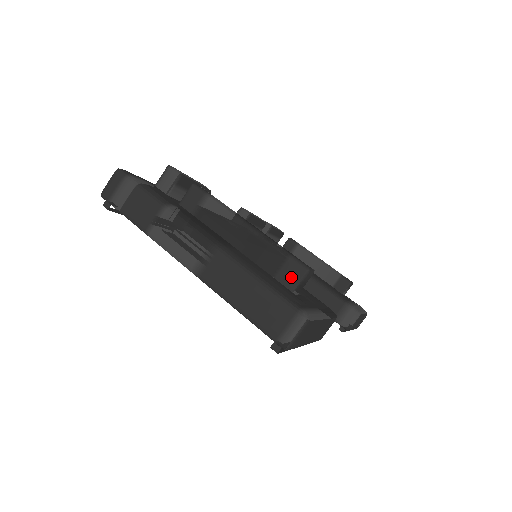
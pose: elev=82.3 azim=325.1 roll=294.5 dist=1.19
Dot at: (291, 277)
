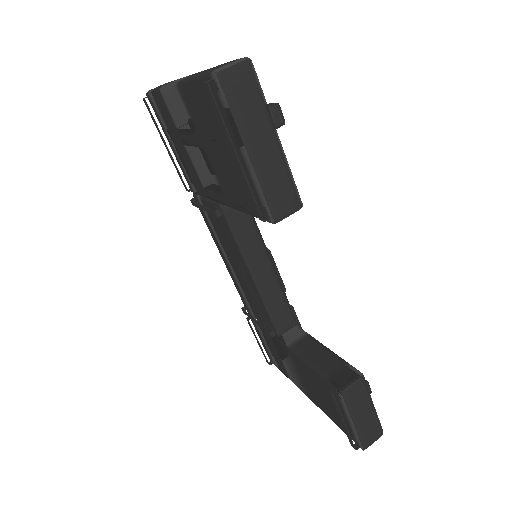
Dot at: occluded
